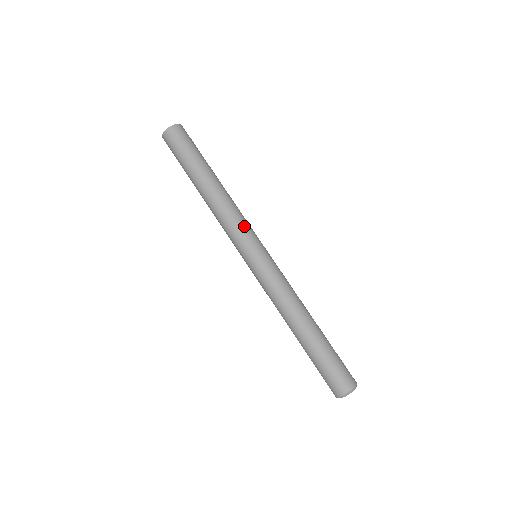
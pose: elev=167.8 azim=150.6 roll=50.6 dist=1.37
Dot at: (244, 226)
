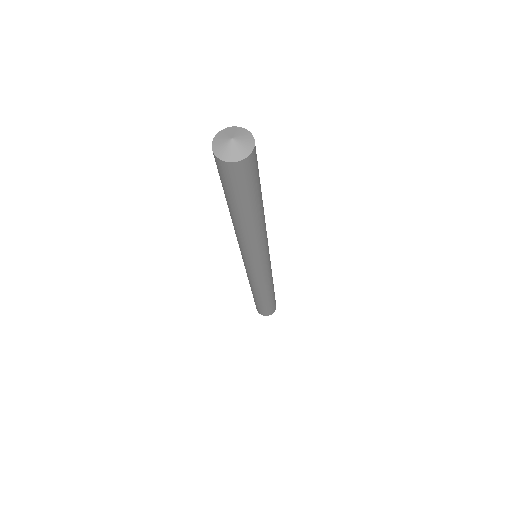
Dot at: occluded
